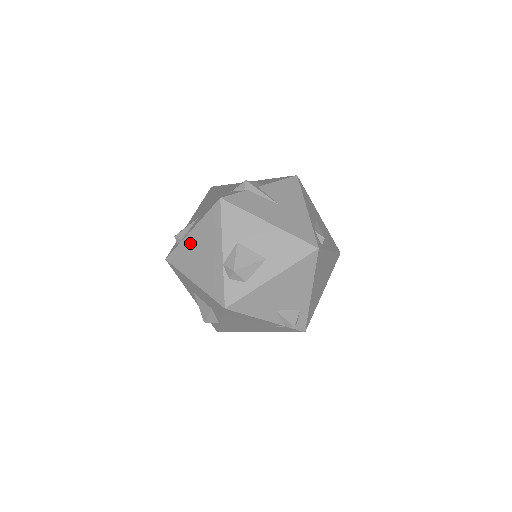
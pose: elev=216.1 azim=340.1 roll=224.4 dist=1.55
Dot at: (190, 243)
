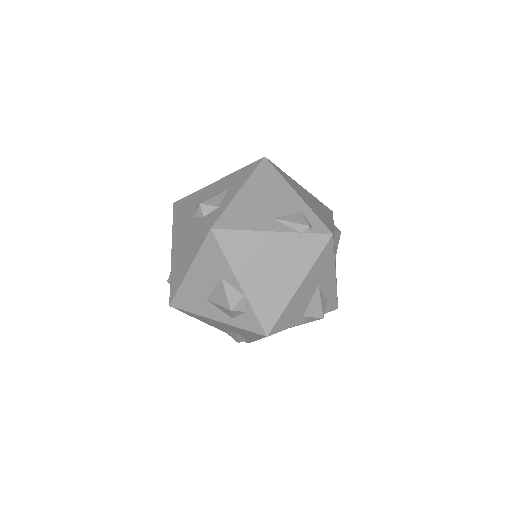
Dot at: (174, 259)
